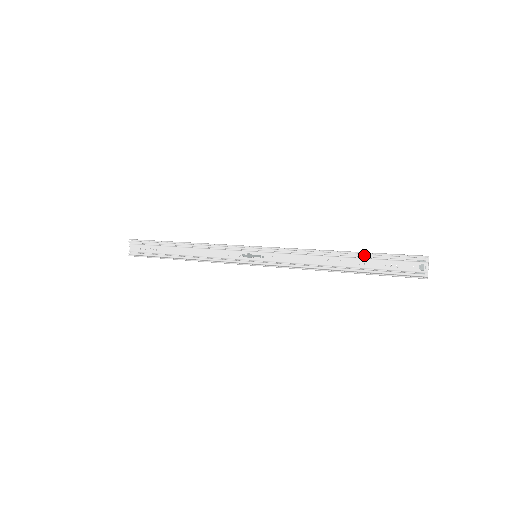
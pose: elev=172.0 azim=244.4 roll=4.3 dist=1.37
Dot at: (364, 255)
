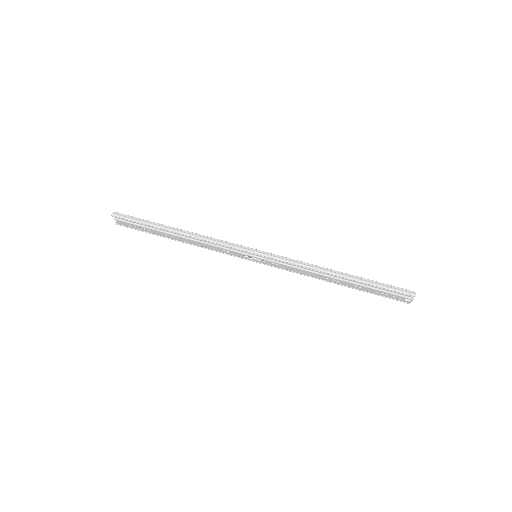
Dot at: (360, 283)
